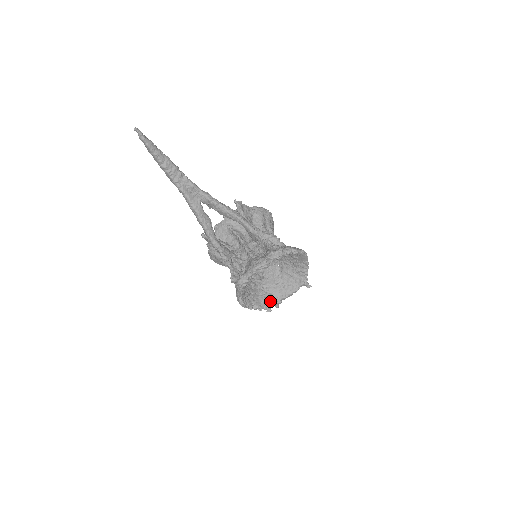
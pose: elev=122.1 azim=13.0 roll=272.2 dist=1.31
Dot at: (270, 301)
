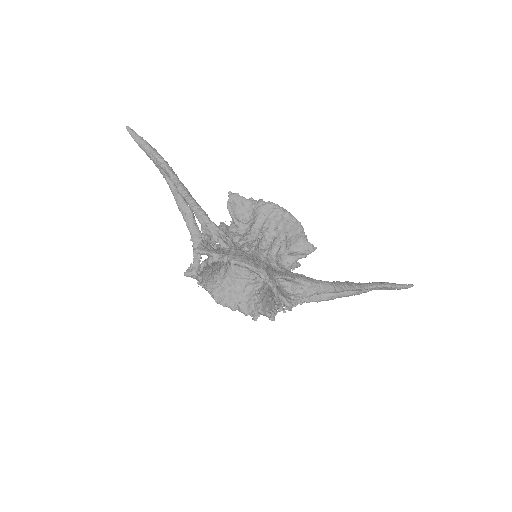
Dot at: (257, 309)
